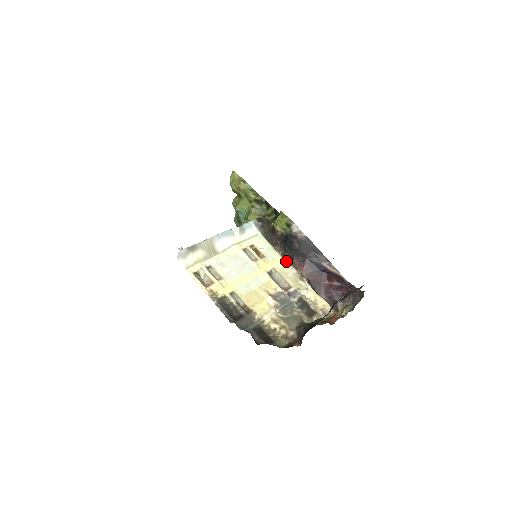
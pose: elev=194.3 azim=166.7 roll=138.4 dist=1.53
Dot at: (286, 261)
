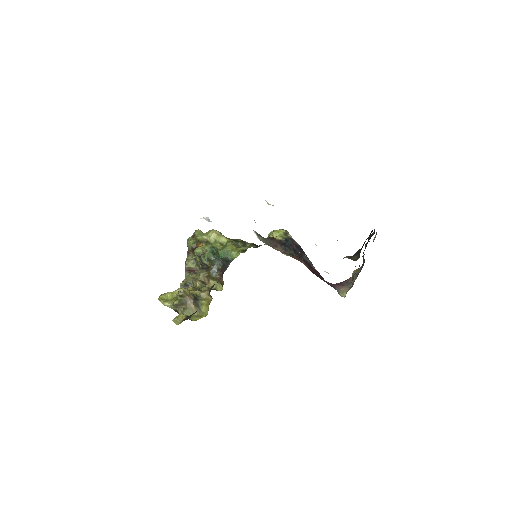
Dot at: (289, 255)
